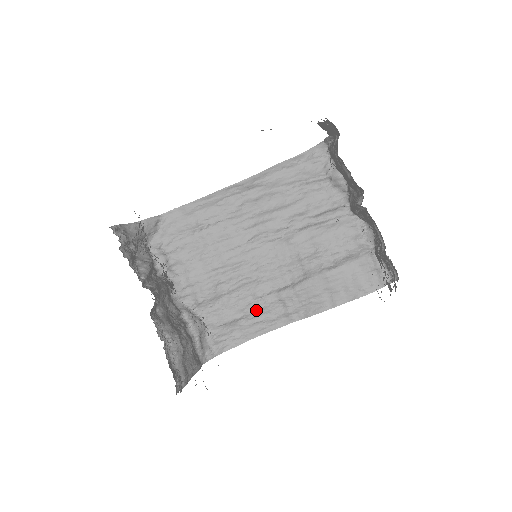
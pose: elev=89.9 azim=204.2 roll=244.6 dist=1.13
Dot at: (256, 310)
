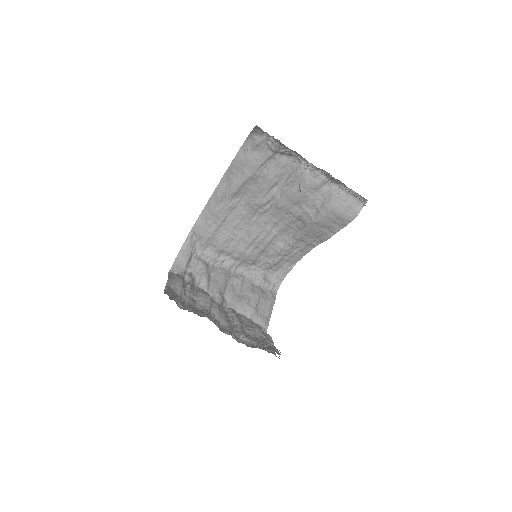
Dot at: (288, 251)
